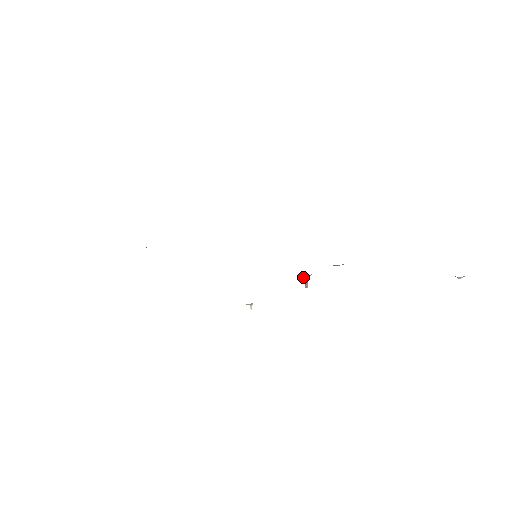
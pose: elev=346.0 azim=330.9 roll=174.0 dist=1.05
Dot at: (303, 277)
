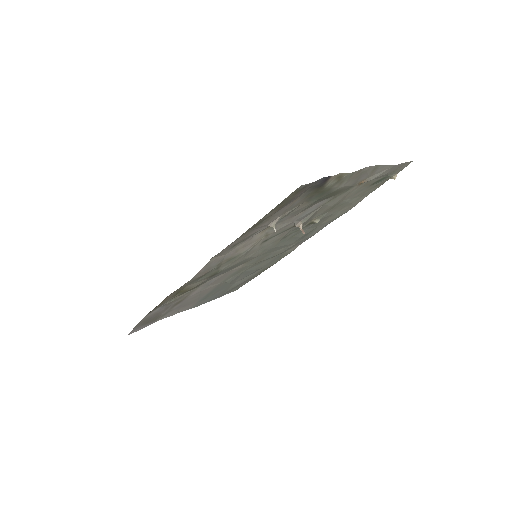
Dot at: (298, 226)
